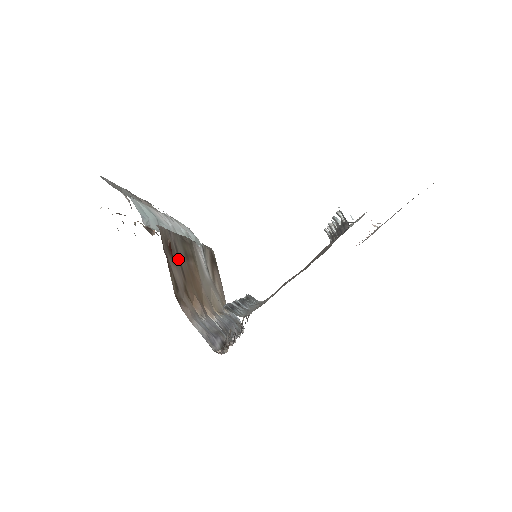
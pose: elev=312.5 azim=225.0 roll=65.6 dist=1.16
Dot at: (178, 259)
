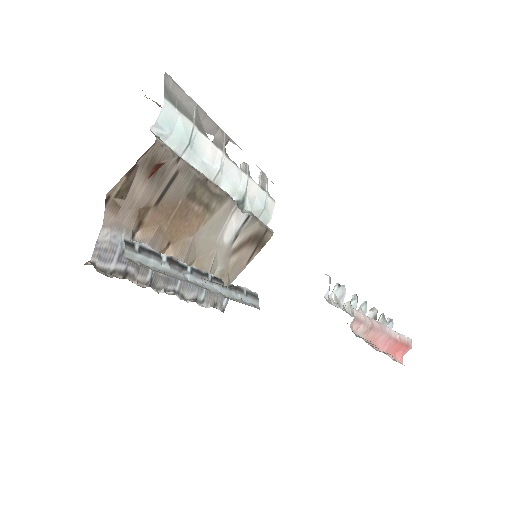
Dot at: (165, 185)
